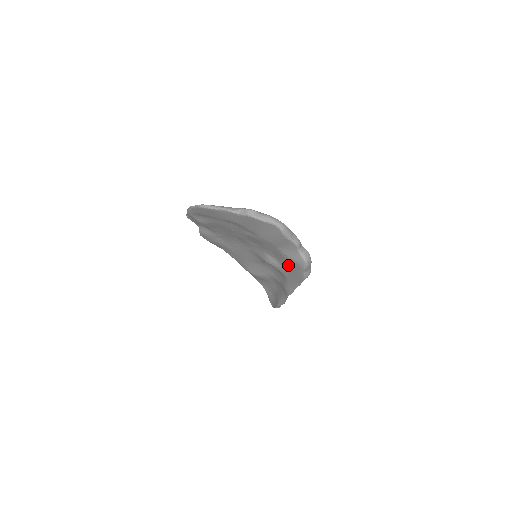
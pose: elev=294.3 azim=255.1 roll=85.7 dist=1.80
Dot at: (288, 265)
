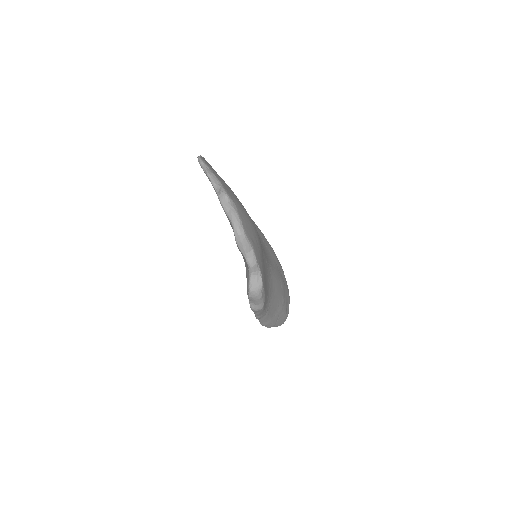
Dot at: occluded
